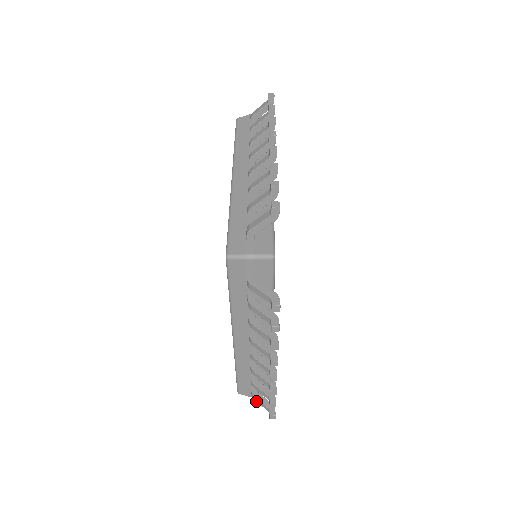
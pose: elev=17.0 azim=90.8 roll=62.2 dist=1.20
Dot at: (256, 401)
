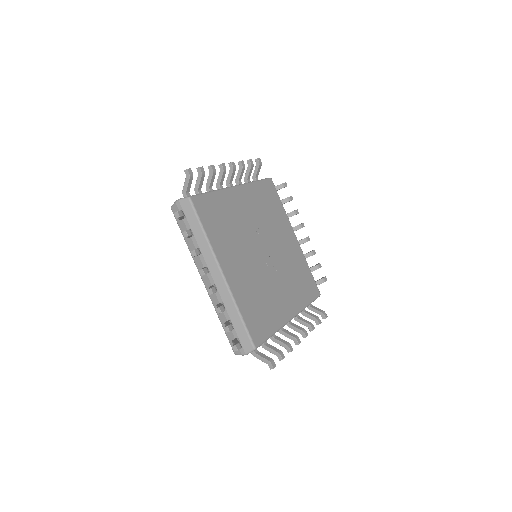
Dot at: occluded
